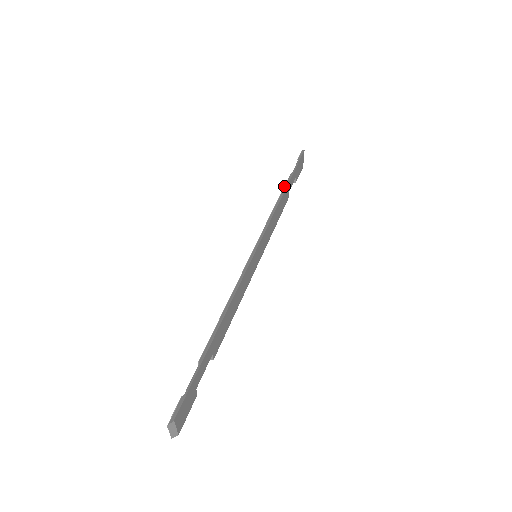
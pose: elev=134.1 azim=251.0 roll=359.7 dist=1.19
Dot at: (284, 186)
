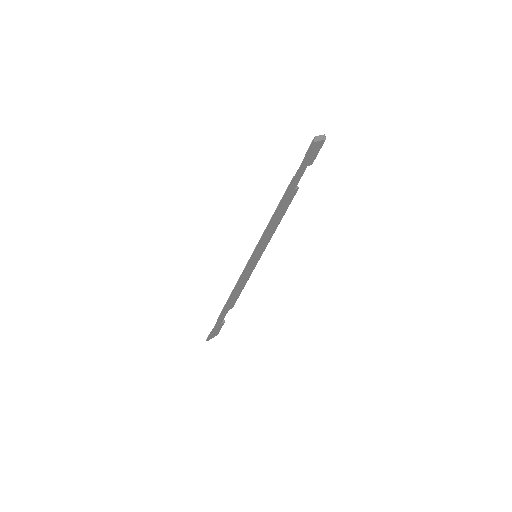
Dot at: (284, 194)
